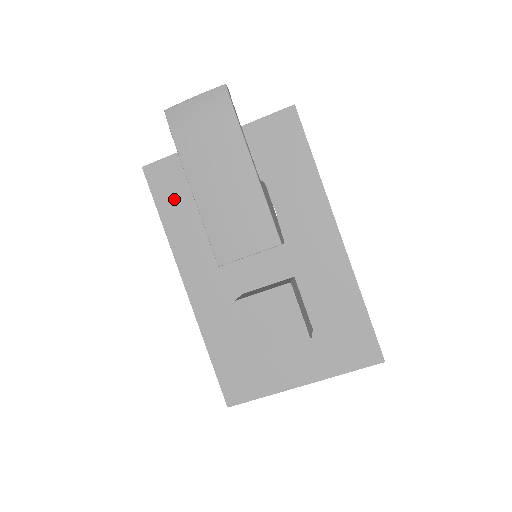
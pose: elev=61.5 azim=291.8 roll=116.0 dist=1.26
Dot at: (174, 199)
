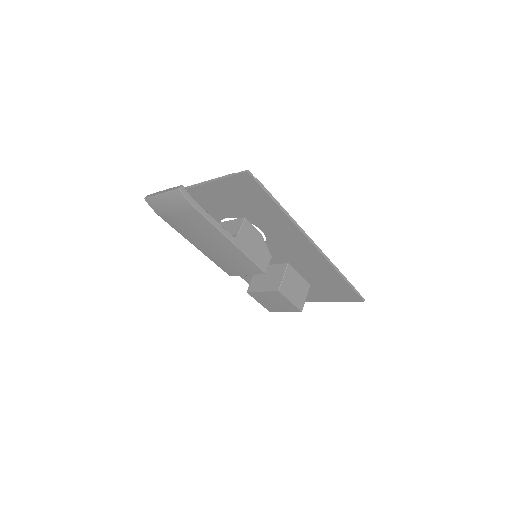
Dot at: occluded
